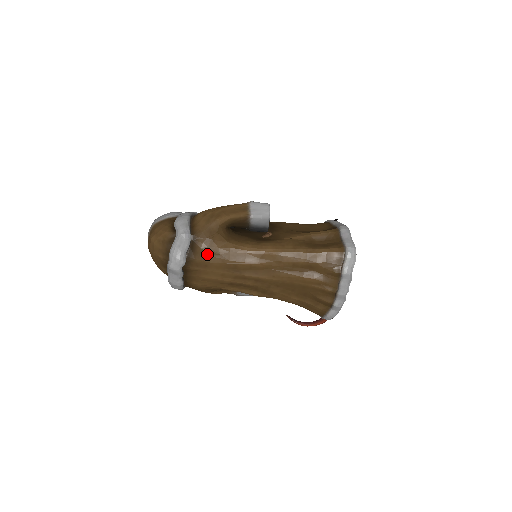
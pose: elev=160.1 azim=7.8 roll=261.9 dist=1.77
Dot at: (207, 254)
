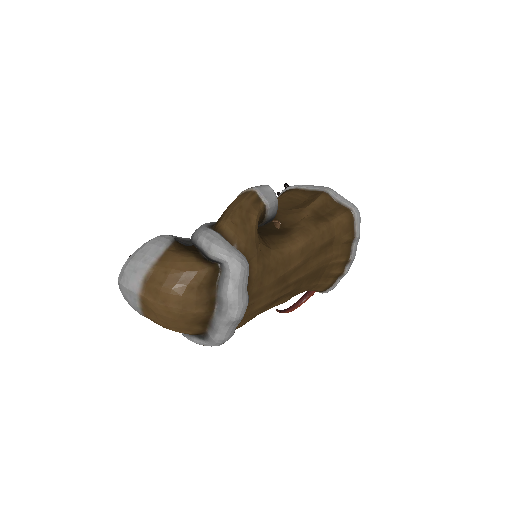
Dot at: (262, 276)
